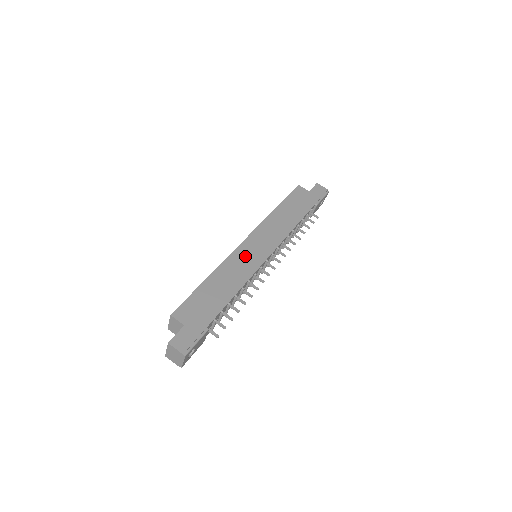
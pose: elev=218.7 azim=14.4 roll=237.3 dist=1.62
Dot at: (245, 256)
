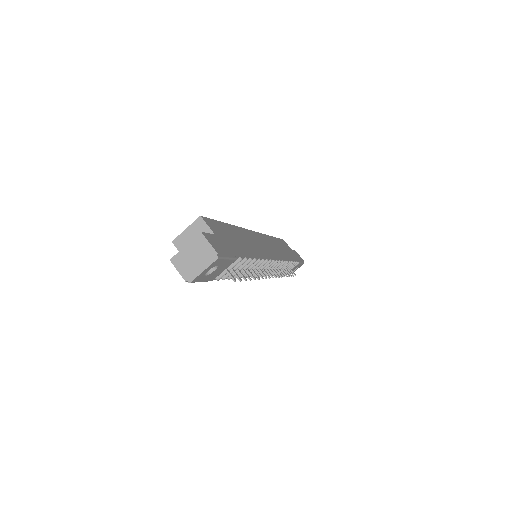
Dot at: (257, 241)
